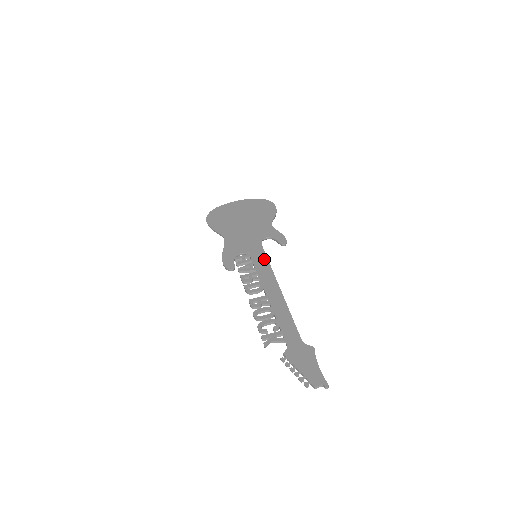
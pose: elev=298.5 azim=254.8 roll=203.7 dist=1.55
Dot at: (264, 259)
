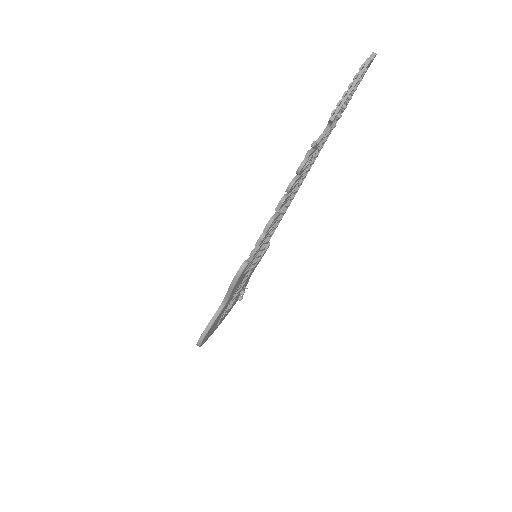
Dot at: occluded
